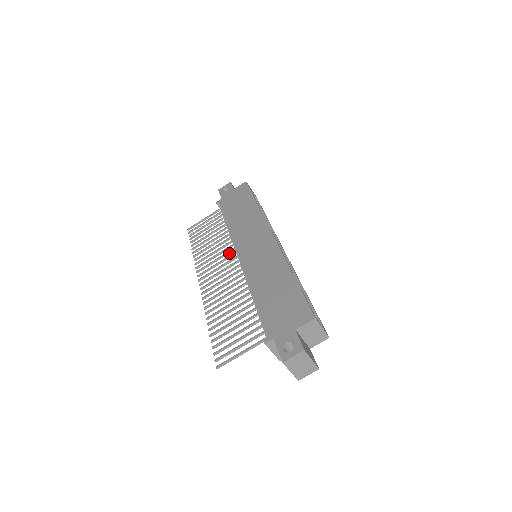
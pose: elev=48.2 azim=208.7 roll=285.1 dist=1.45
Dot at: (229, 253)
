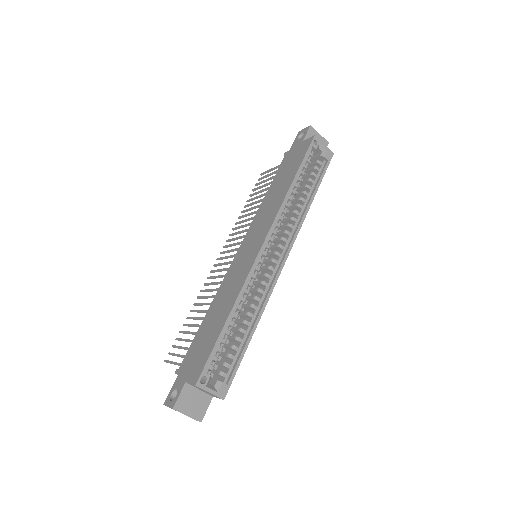
Dot at: occluded
